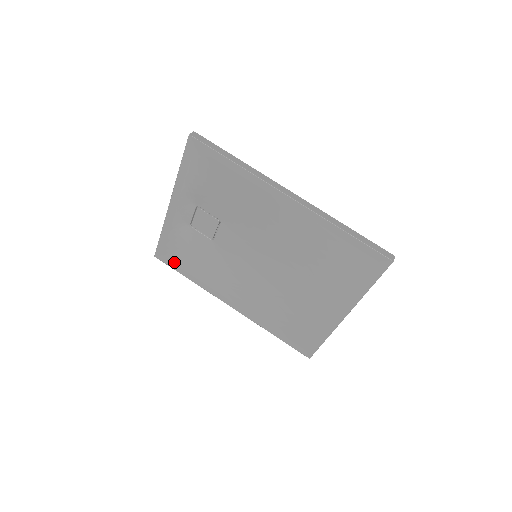
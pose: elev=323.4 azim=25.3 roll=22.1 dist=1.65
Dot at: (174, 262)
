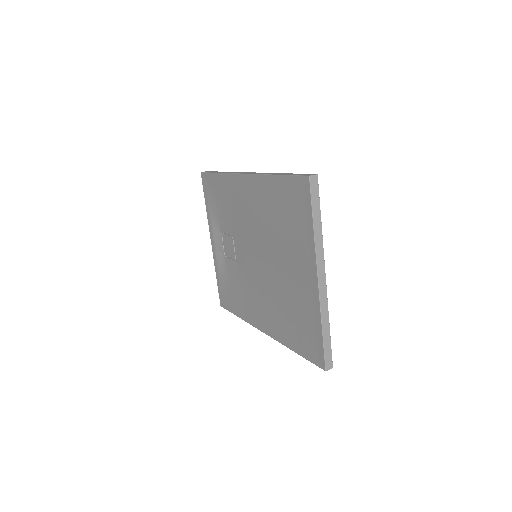
Dot at: (228, 303)
